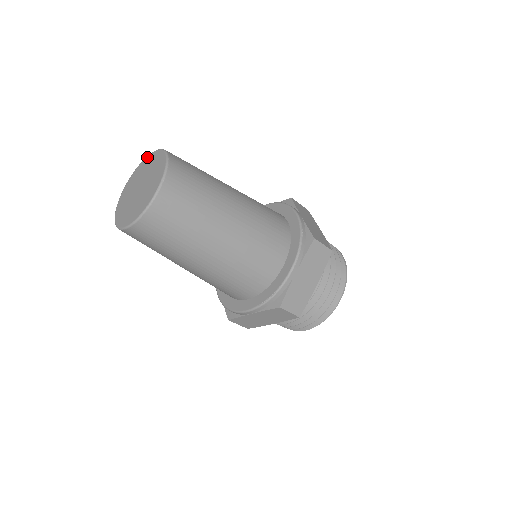
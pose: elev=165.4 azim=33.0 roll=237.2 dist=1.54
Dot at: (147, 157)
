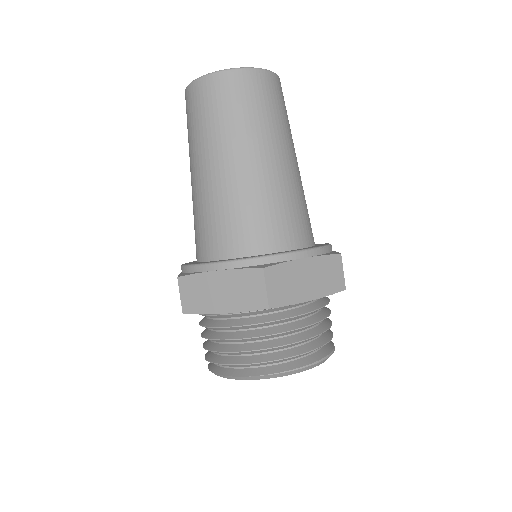
Dot at: occluded
